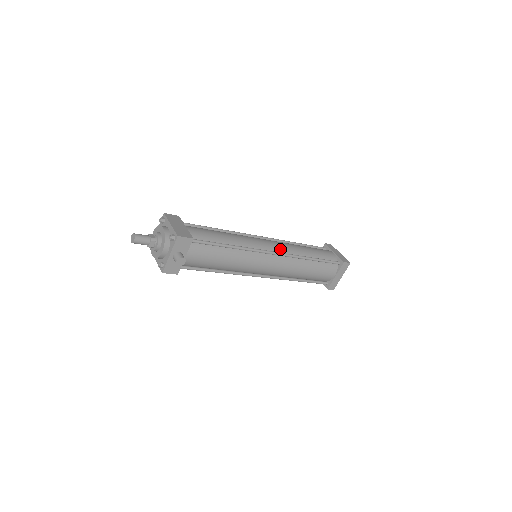
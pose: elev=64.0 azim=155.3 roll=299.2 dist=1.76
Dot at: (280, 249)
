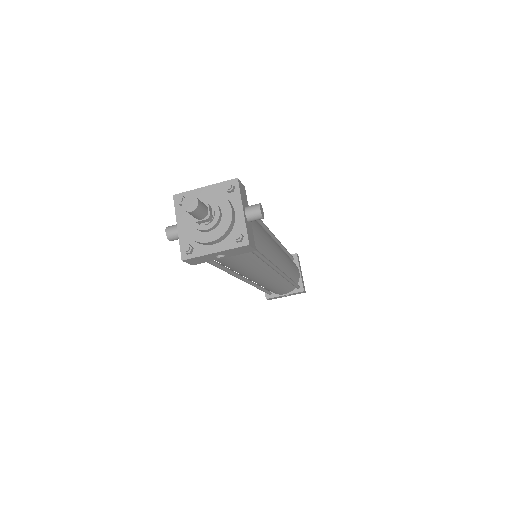
Dot at: occluded
